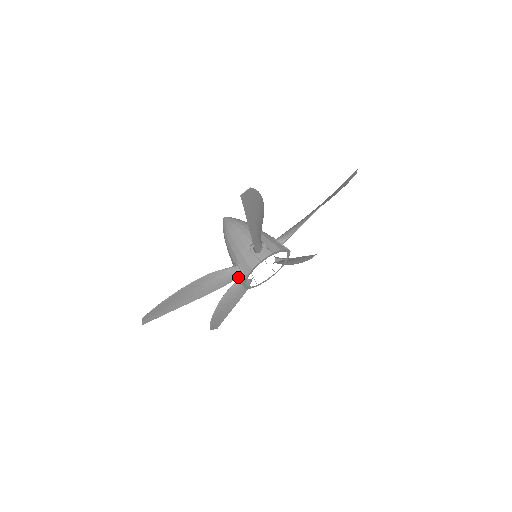
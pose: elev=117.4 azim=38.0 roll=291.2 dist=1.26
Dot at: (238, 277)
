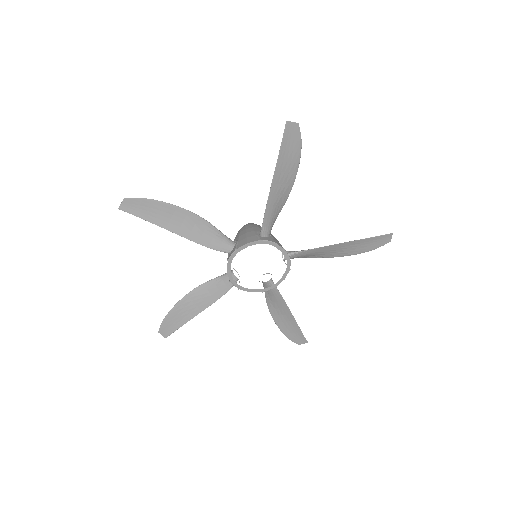
Dot at: (239, 282)
